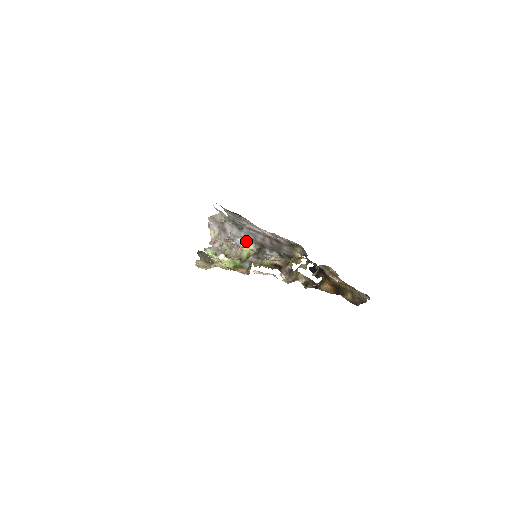
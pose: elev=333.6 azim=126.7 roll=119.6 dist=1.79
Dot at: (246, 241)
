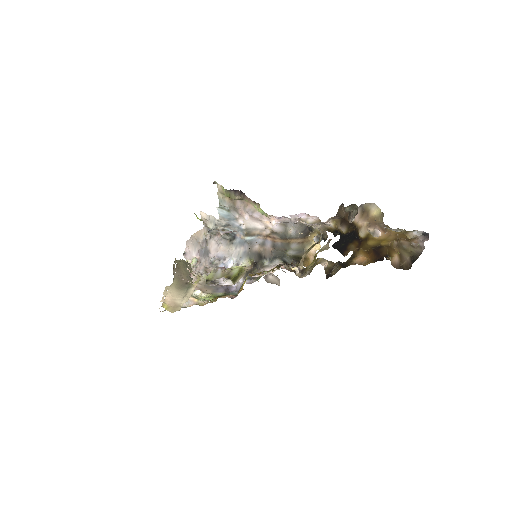
Dot at: (236, 259)
